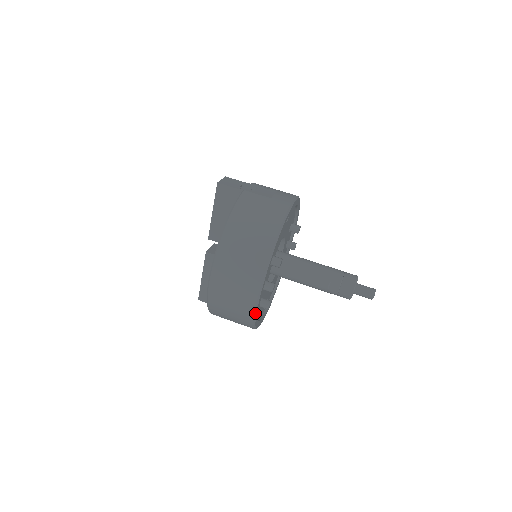
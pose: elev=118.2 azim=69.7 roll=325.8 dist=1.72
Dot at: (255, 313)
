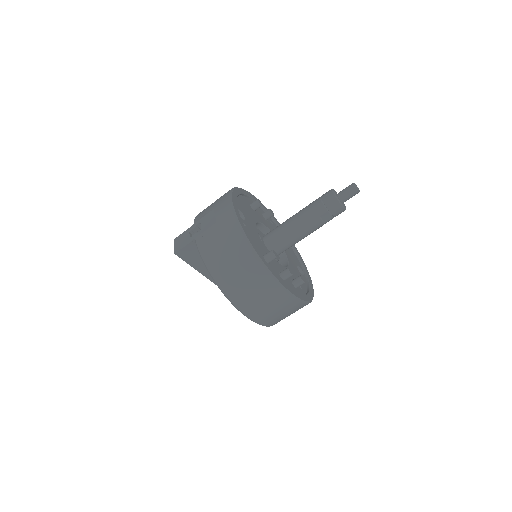
Dot at: (299, 300)
